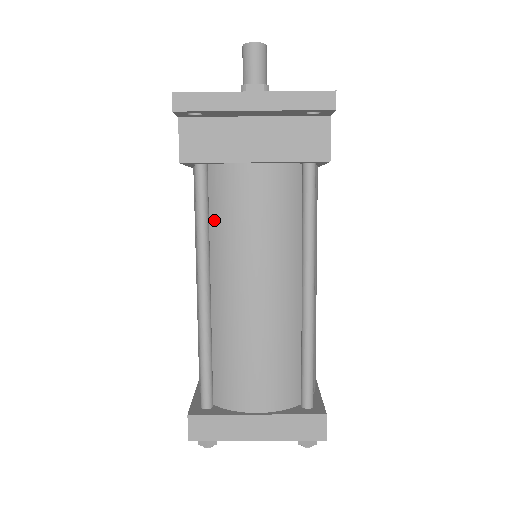
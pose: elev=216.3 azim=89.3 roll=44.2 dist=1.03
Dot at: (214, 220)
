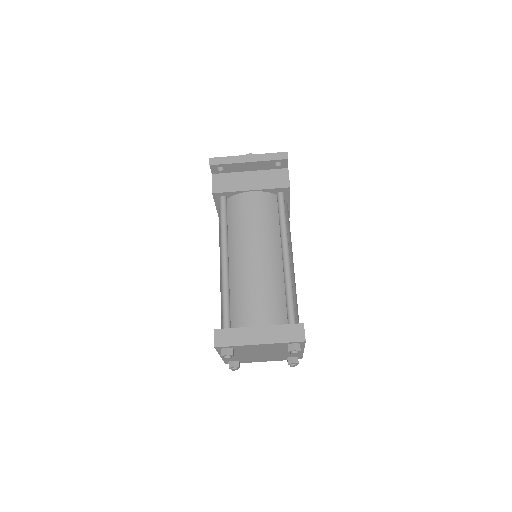
Dot at: (230, 223)
